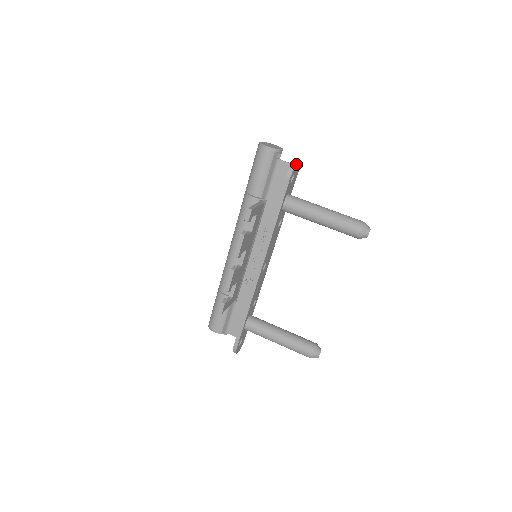
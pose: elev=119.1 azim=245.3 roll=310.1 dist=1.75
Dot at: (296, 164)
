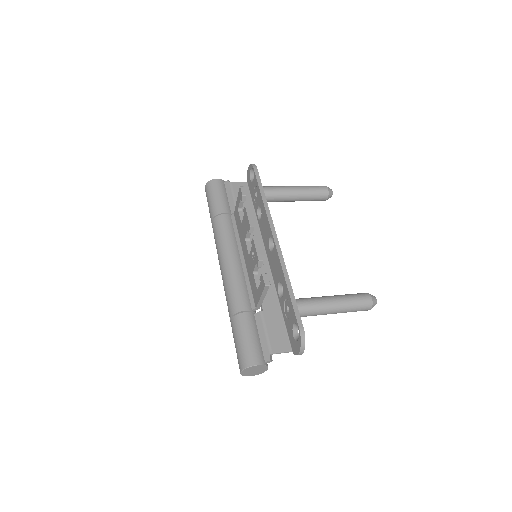
Dot at: occluded
